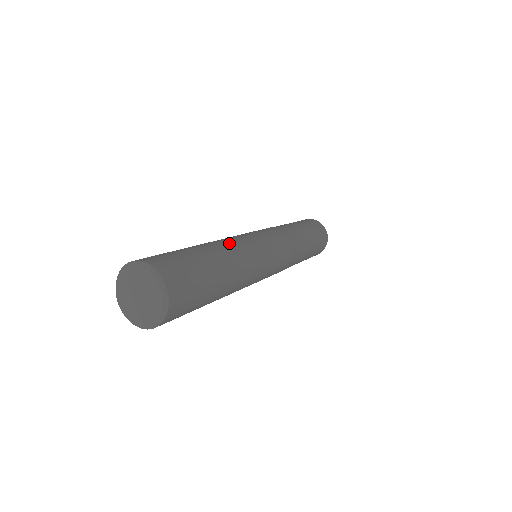
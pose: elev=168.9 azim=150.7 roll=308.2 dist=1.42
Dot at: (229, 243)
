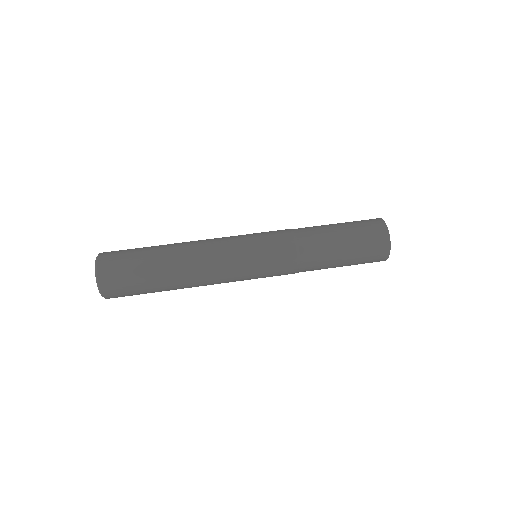
Dot at: (194, 243)
